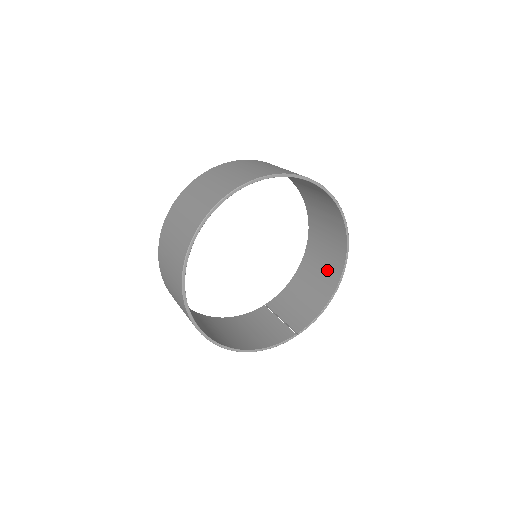
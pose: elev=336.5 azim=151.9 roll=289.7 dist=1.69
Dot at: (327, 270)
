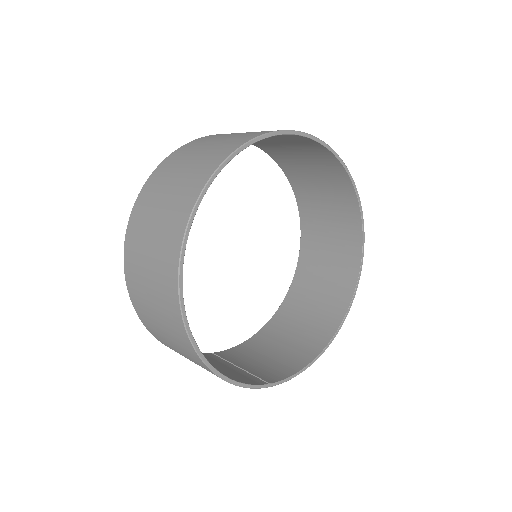
Dot at: (312, 327)
